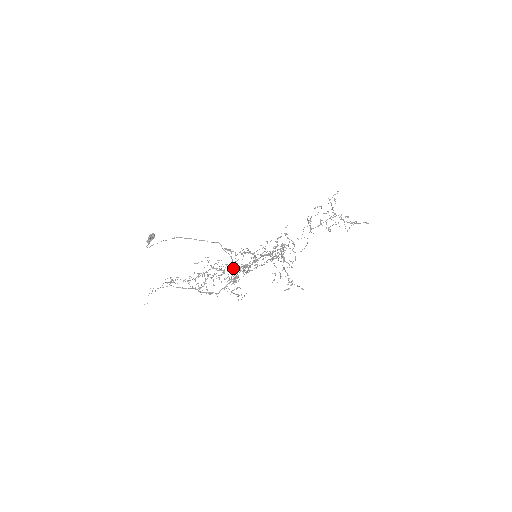
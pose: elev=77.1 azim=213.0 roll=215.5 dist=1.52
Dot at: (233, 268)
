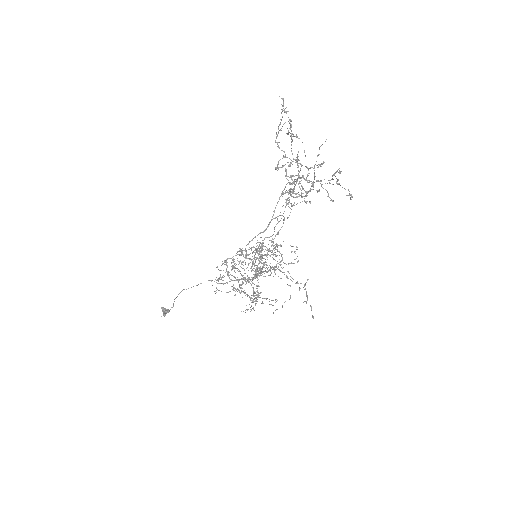
Dot at: occluded
